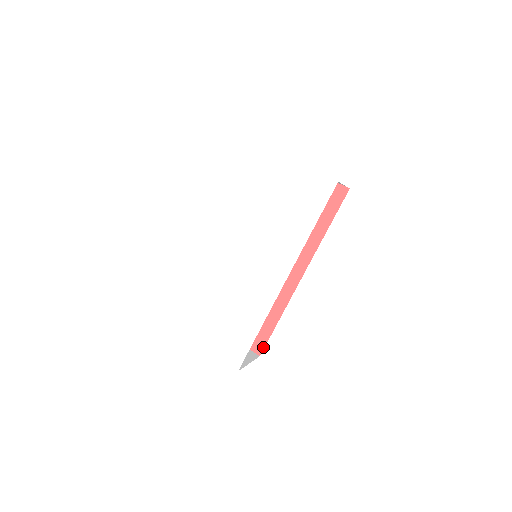
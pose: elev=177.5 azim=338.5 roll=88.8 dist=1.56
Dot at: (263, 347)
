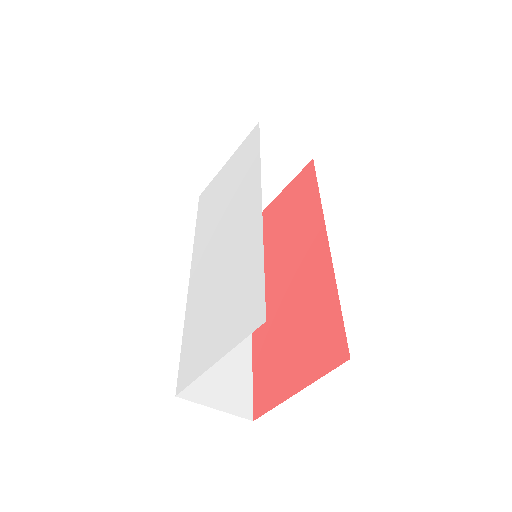
Dot at: (345, 344)
